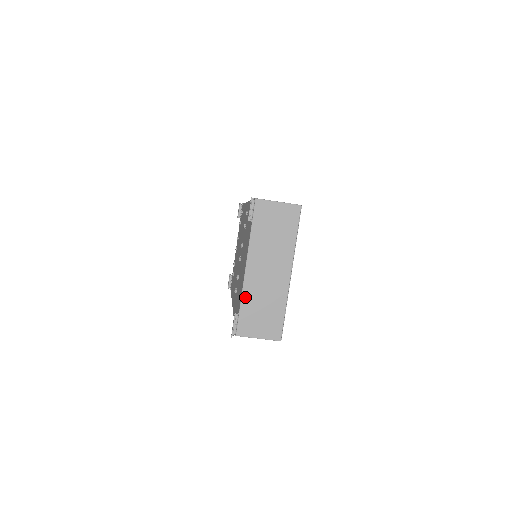
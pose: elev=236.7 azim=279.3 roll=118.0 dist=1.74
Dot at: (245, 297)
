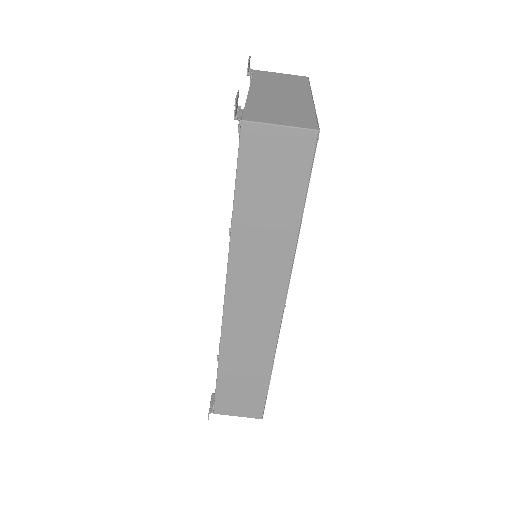
Dot at: (251, 102)
